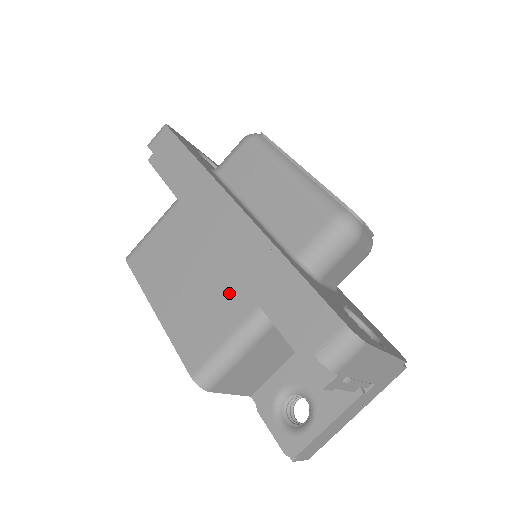
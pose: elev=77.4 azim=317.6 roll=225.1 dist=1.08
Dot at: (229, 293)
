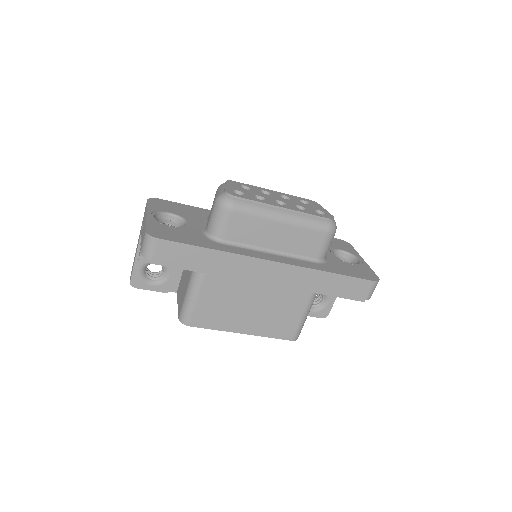
Dot at: (289, 298)
